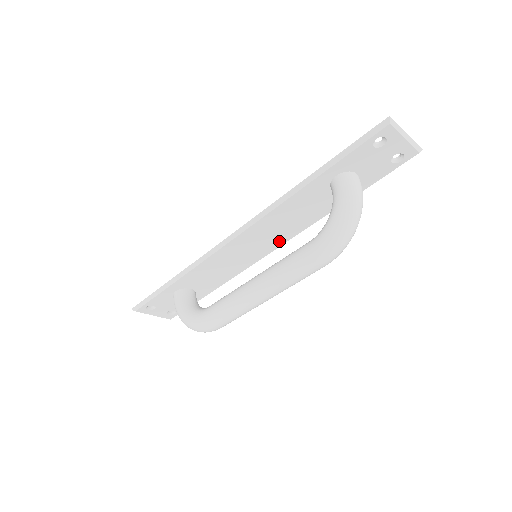
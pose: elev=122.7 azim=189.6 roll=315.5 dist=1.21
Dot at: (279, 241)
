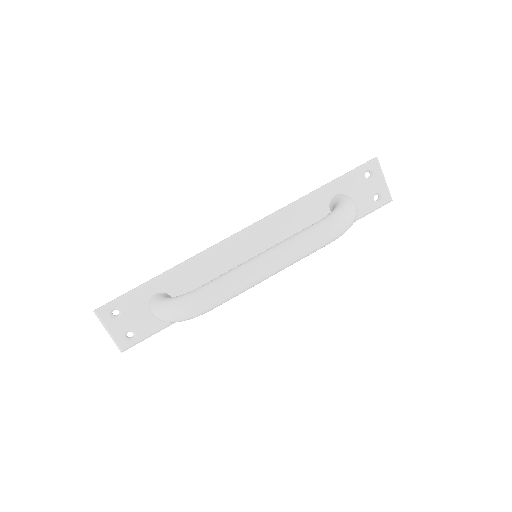
Dot at: occluded
